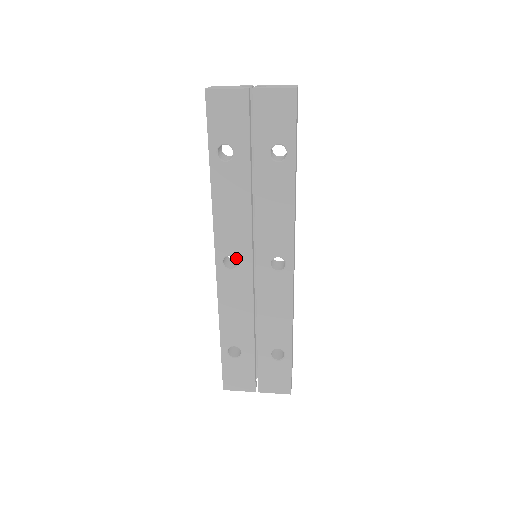
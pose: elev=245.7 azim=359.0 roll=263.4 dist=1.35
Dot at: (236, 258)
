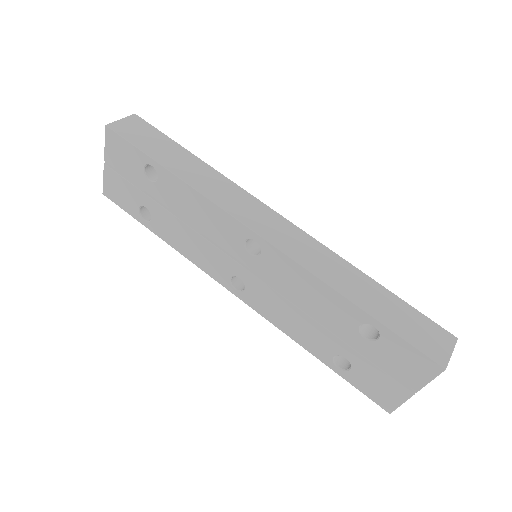
Dot at: (234, 276)
